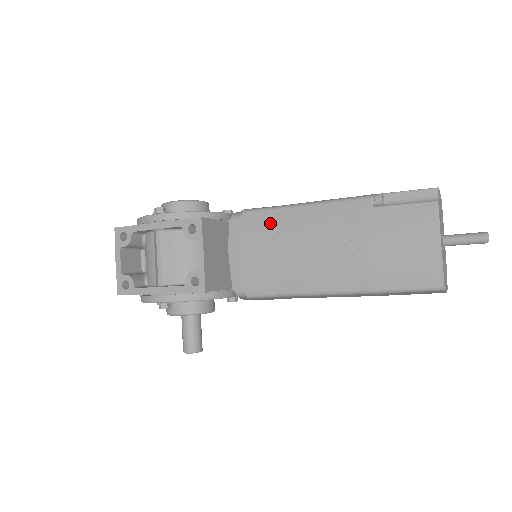
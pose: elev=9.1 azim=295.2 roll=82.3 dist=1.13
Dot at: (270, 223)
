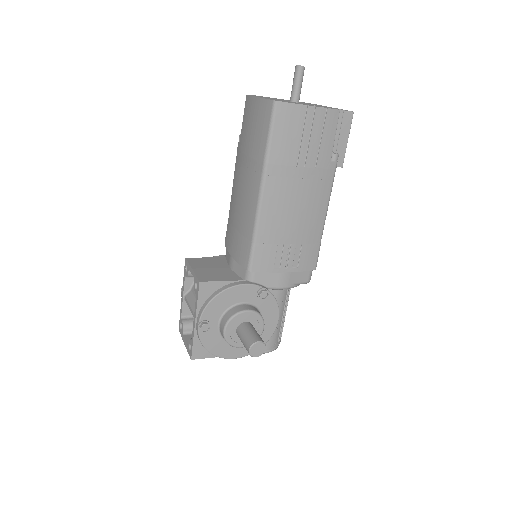
Dot at: (229, 224)
